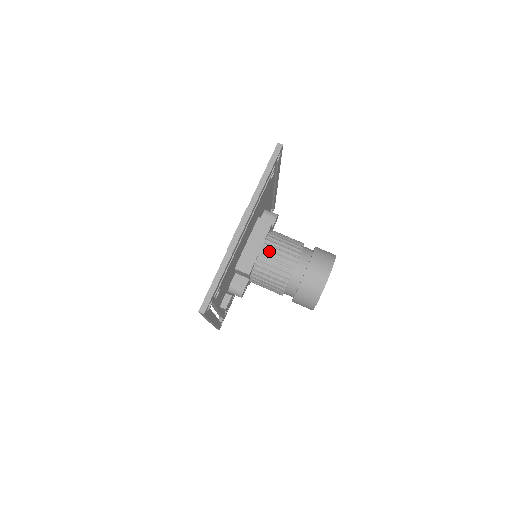
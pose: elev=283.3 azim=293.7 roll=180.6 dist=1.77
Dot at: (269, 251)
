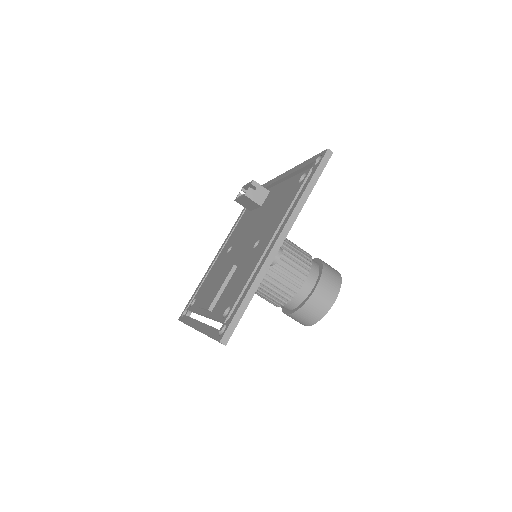
Dot at: occluded
